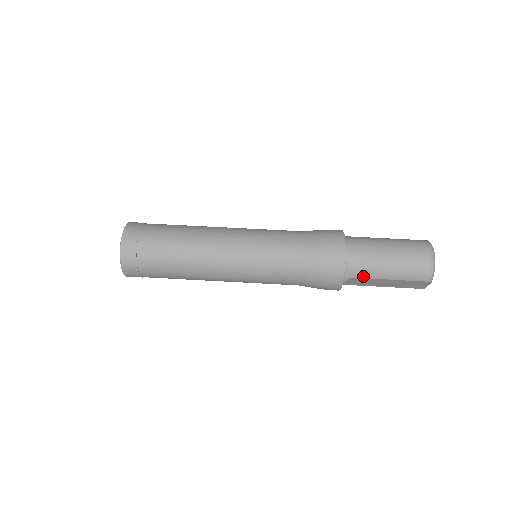
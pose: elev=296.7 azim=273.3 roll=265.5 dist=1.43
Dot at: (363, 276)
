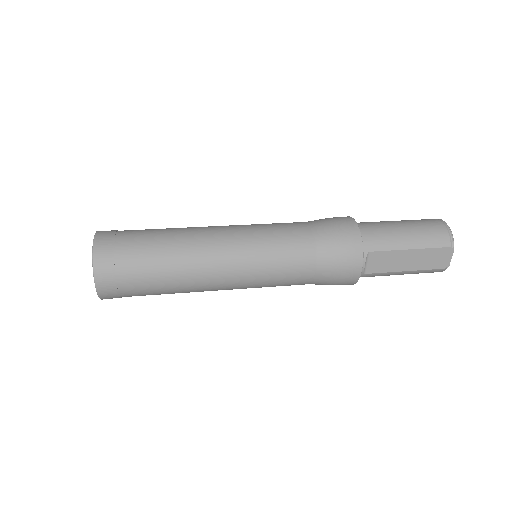
Dot at: (382, 248)
